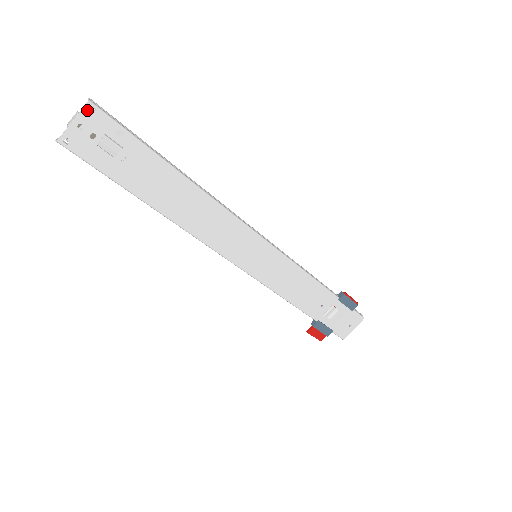
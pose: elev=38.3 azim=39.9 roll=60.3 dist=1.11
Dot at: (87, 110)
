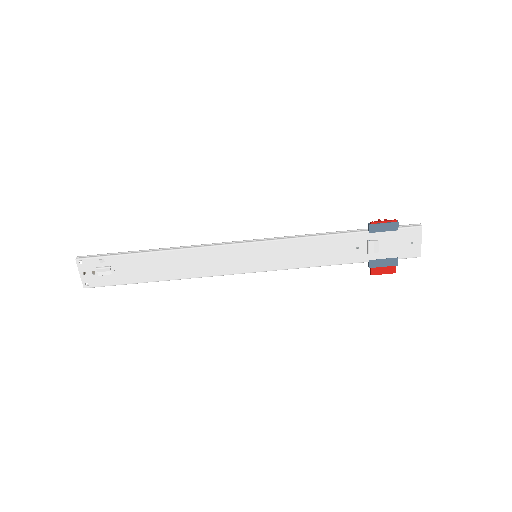
Dot at: (79, 264)
